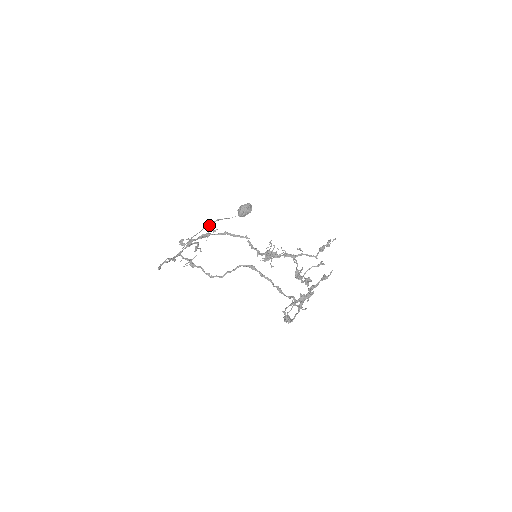
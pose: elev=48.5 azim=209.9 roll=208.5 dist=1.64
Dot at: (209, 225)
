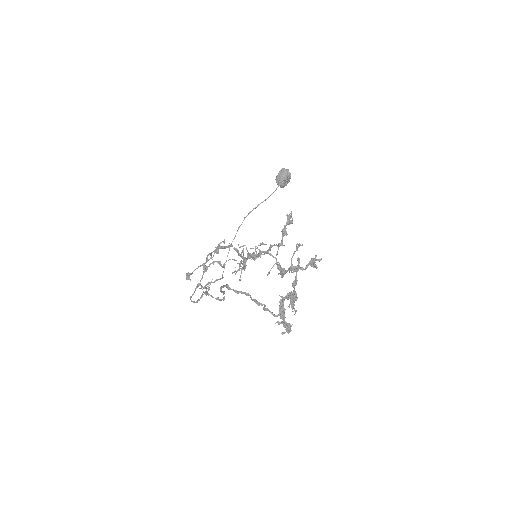
Dot at: (241, 224)
